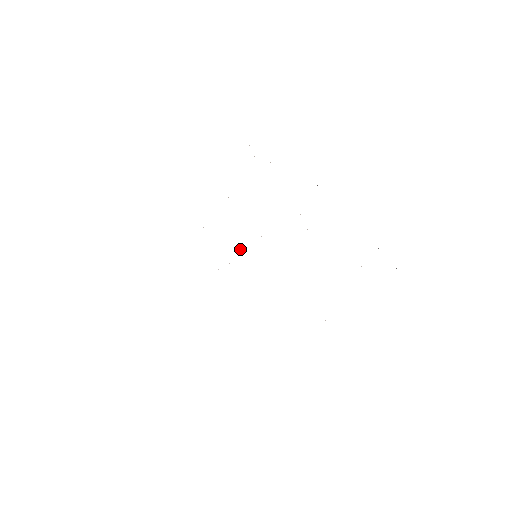
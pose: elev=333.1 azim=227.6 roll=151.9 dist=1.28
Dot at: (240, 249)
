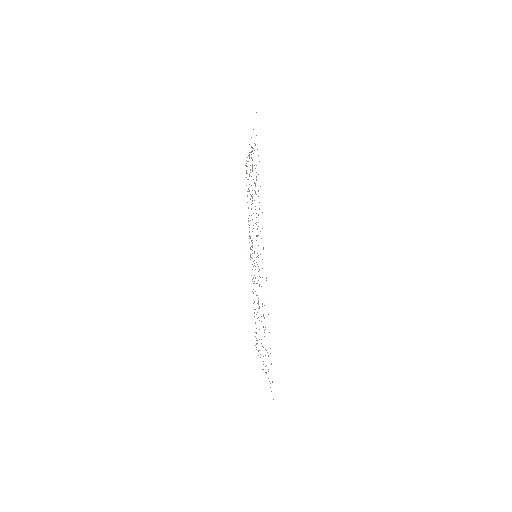
Dot at: occluded
